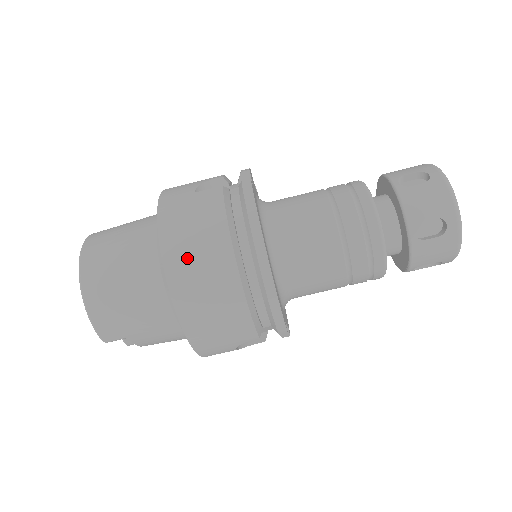
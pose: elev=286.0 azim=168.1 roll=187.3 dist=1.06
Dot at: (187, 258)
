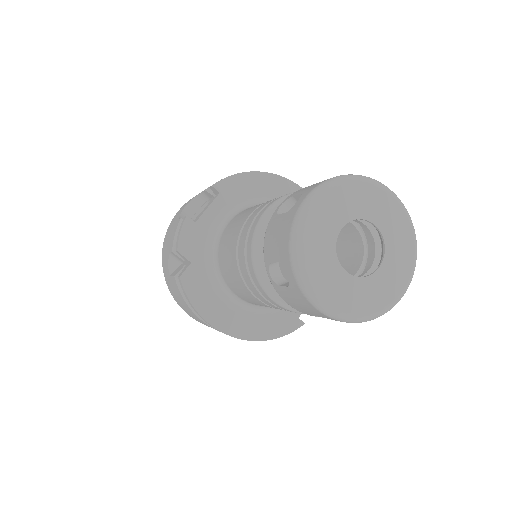
Dot at: (202, 323)
